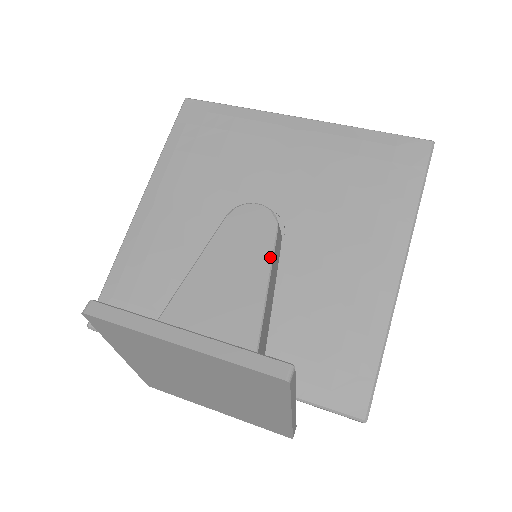
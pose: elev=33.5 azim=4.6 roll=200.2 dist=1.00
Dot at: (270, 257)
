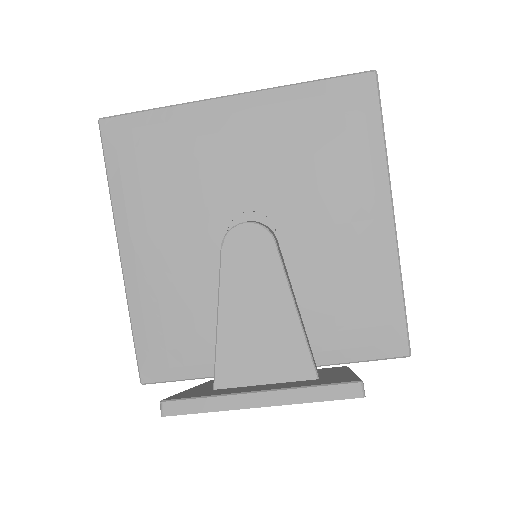
Dot at: (282, 272)
